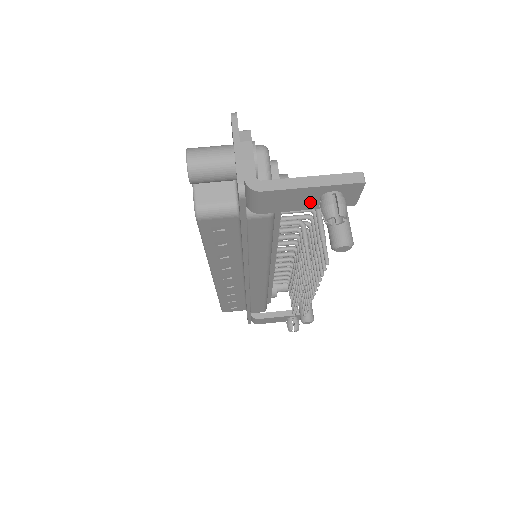
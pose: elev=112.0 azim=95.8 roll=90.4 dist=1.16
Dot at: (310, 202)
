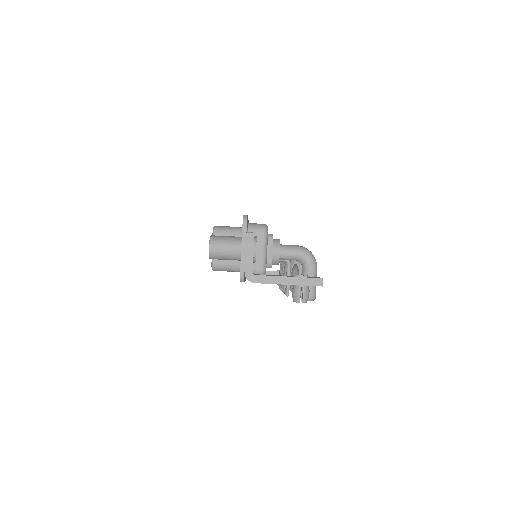
Dot at: occluded
